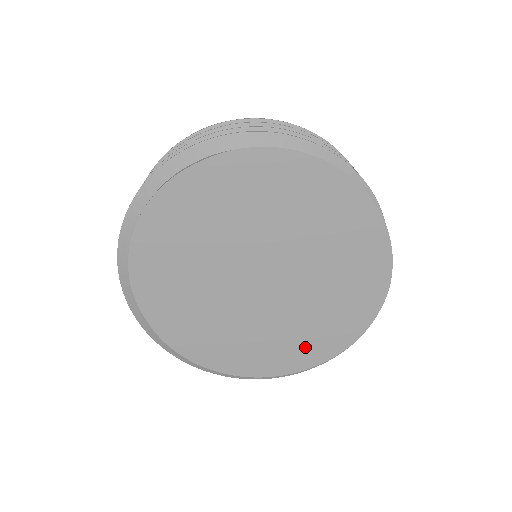
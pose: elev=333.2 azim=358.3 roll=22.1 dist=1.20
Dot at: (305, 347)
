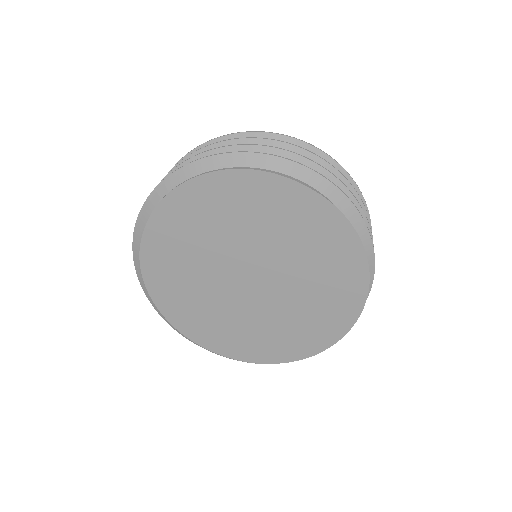
Dot at: (225, 339)
